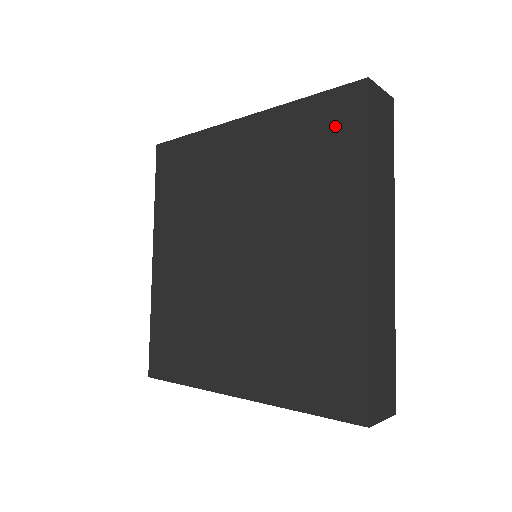
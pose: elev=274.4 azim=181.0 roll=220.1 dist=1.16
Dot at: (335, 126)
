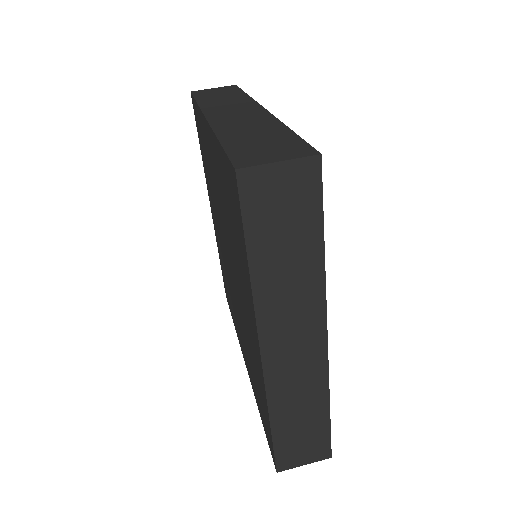
Dot at: (198, 127)
